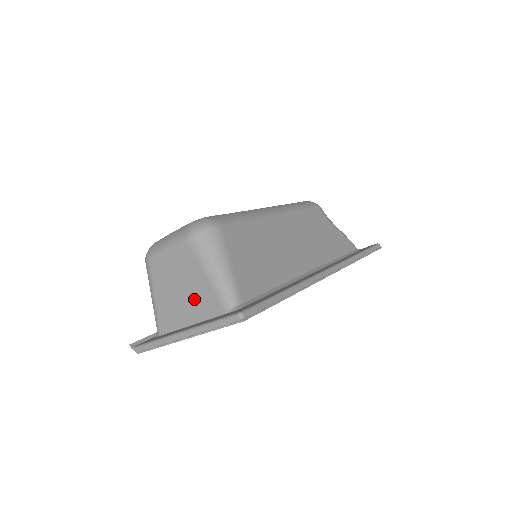
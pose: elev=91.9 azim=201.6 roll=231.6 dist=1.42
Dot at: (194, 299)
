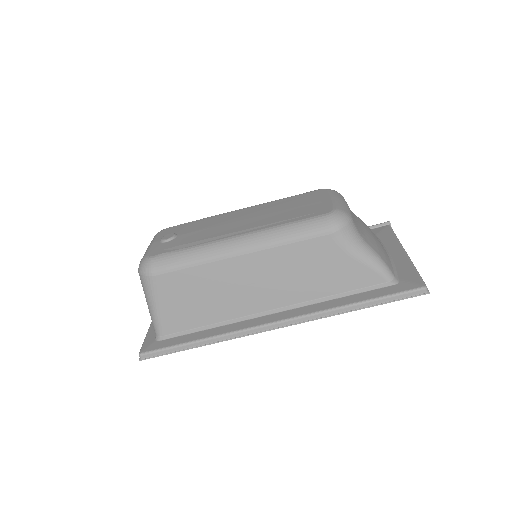
Dot at: occluded
